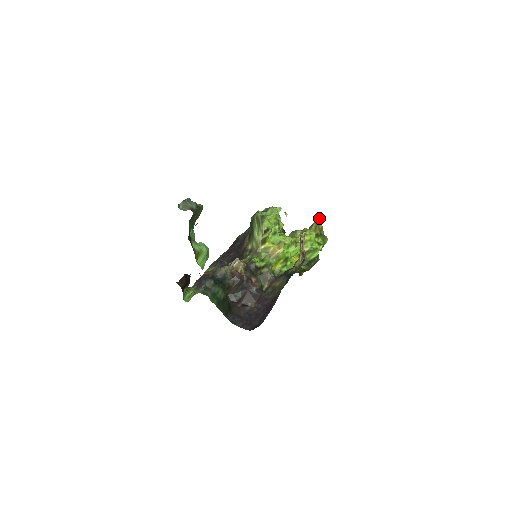
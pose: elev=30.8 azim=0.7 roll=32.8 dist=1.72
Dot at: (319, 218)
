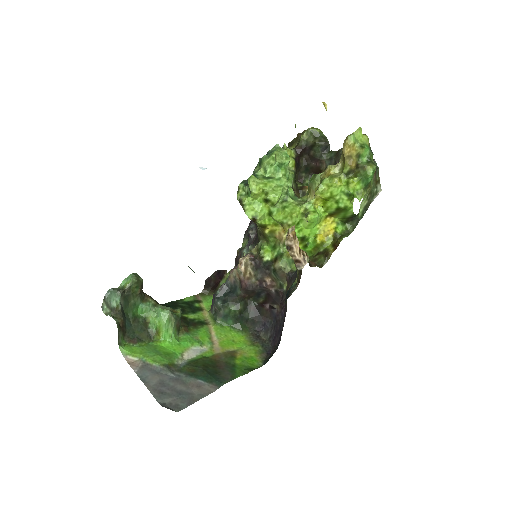
Dot at: (346, 139)
